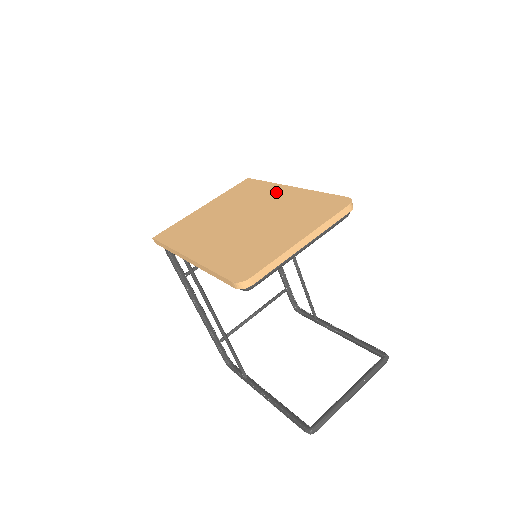
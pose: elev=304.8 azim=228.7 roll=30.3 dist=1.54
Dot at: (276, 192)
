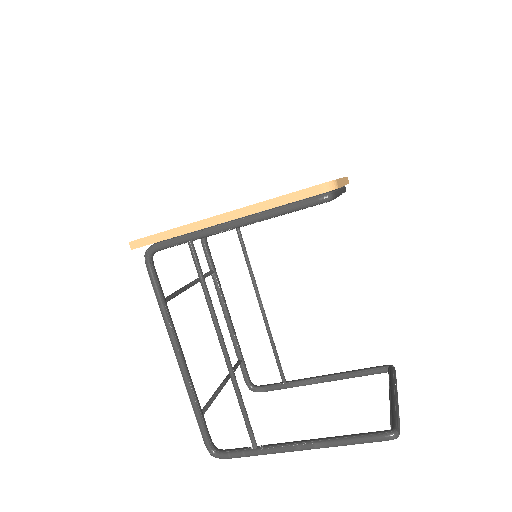
Dot at: occluded
